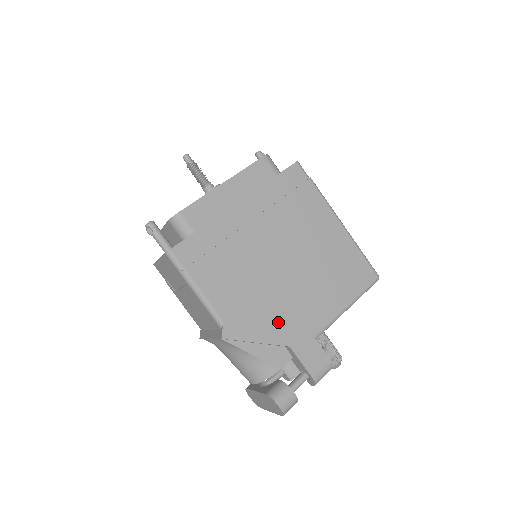
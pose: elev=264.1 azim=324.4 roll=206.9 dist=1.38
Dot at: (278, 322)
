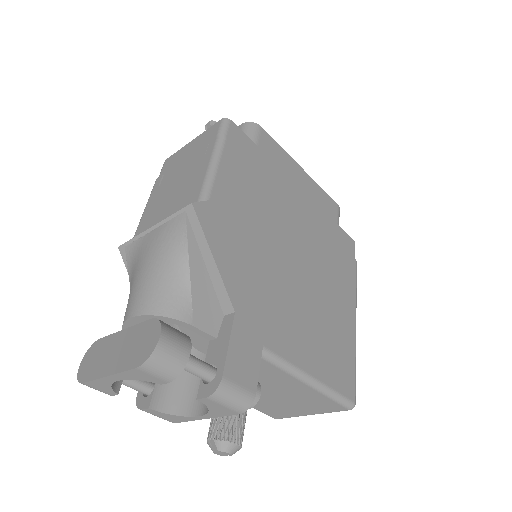
Dot at: (248, 280)
